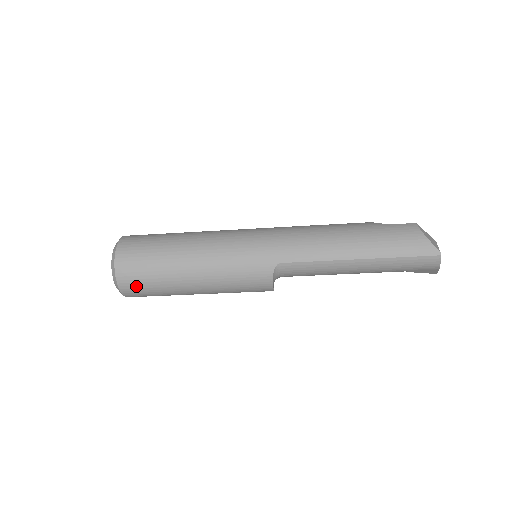
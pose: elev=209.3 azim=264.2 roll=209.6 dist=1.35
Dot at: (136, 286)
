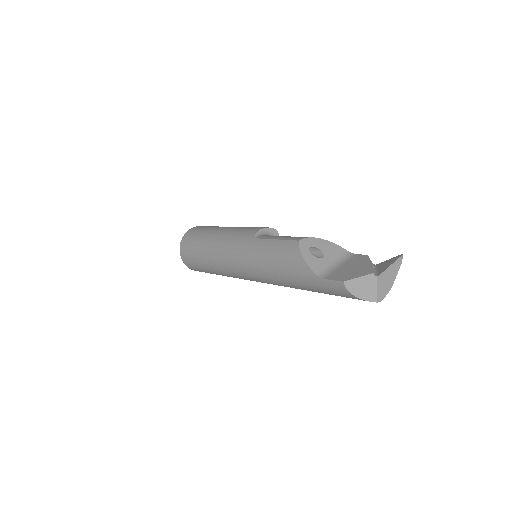
Dot at: occluded
